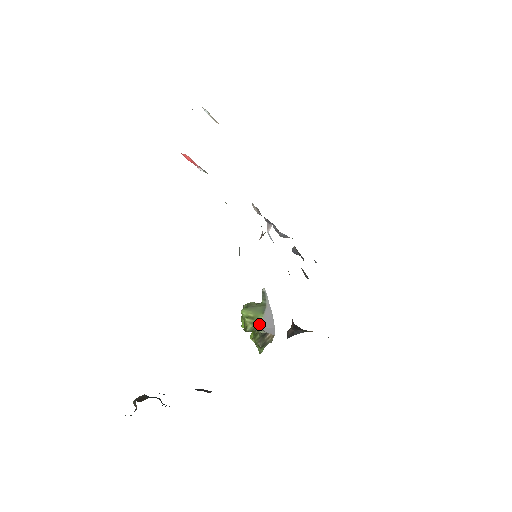
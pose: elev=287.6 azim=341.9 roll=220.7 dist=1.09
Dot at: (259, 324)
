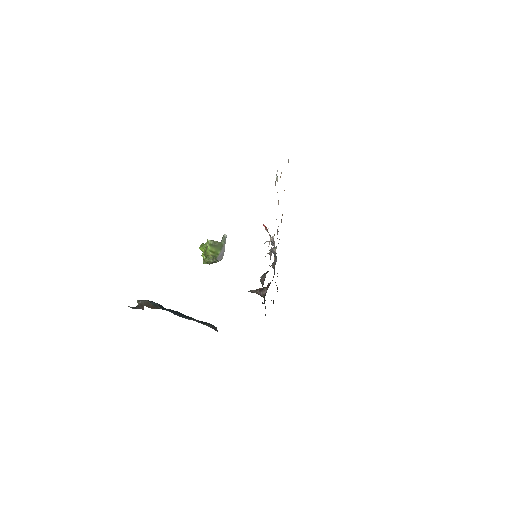
Dot at: (217, 257)
